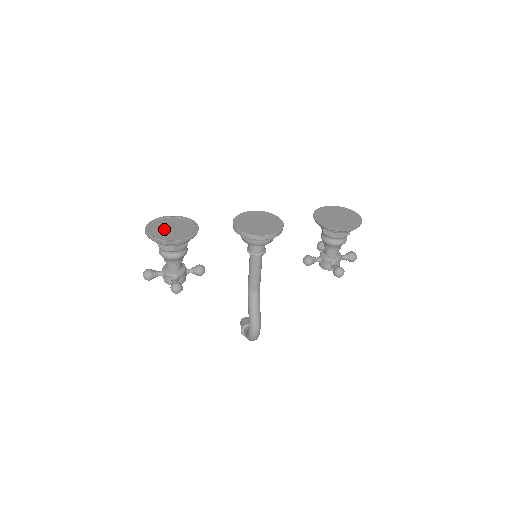
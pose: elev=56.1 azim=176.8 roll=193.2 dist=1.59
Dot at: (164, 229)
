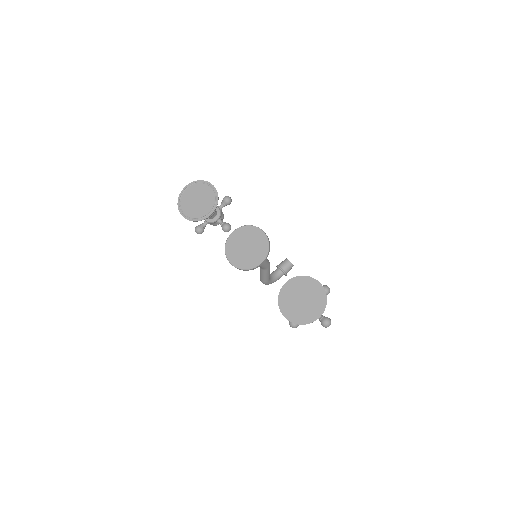
Dot at: (193, 197)
